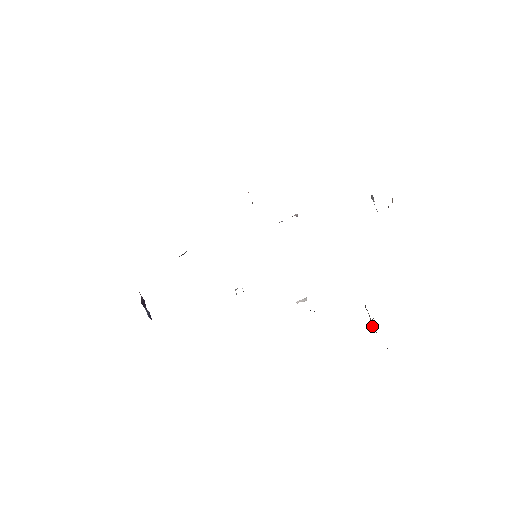
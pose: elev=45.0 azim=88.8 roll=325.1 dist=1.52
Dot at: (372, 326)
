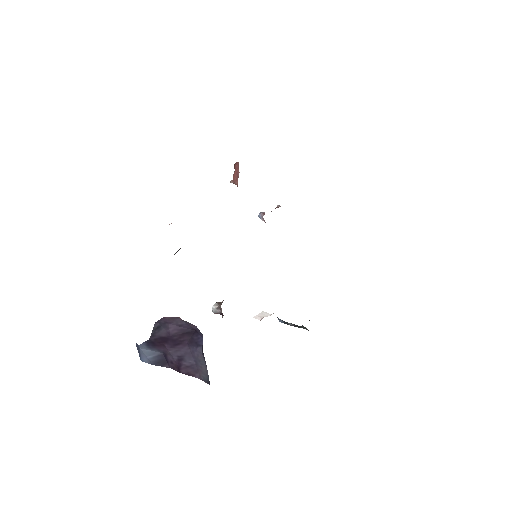
Dot at: occluded
